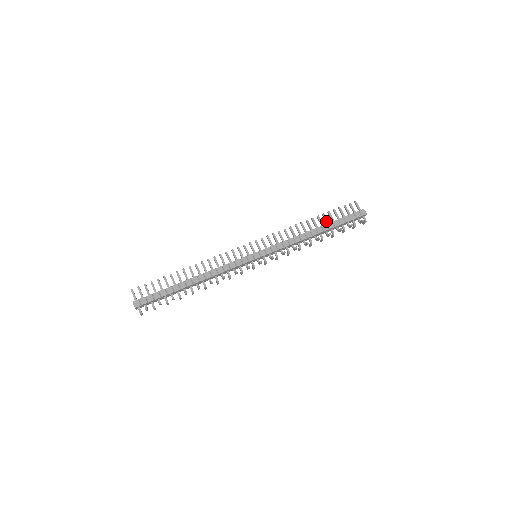
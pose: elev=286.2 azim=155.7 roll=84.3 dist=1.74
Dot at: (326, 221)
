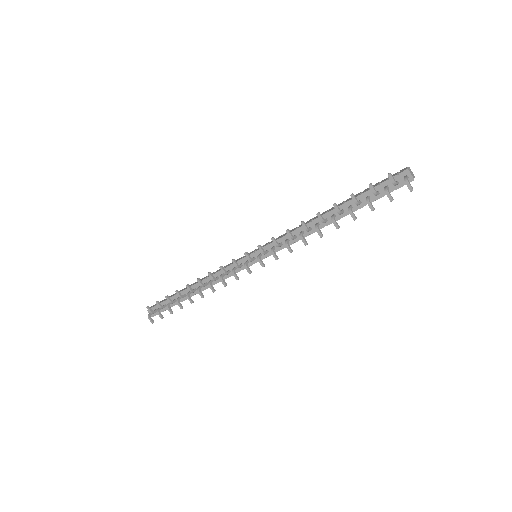
Dot at: occluded
